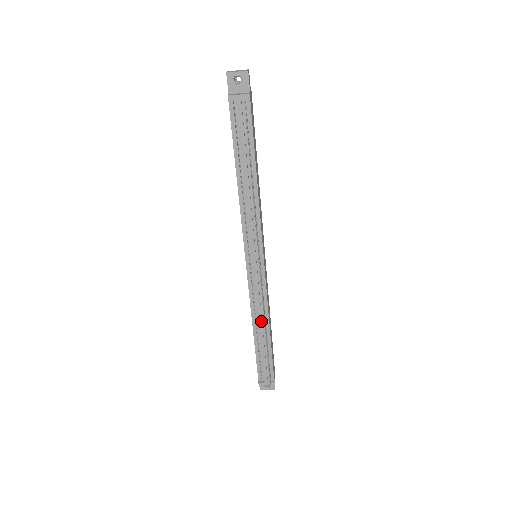
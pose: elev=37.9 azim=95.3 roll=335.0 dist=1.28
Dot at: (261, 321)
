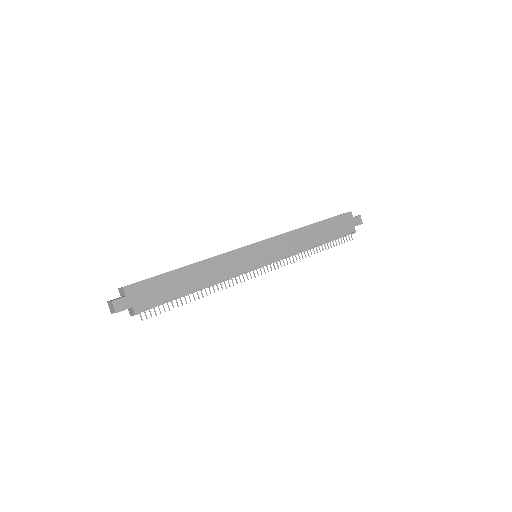
Dot at: (304, 251)
